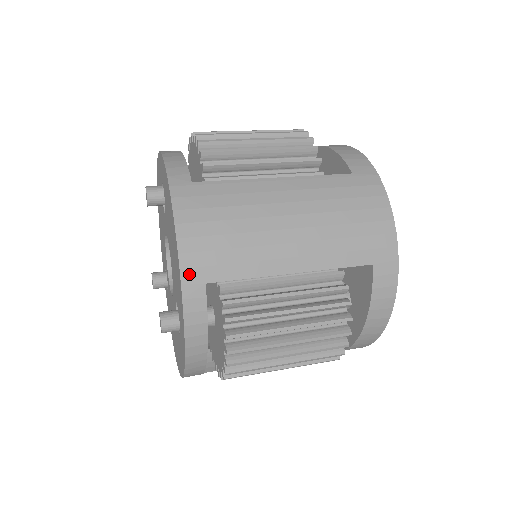
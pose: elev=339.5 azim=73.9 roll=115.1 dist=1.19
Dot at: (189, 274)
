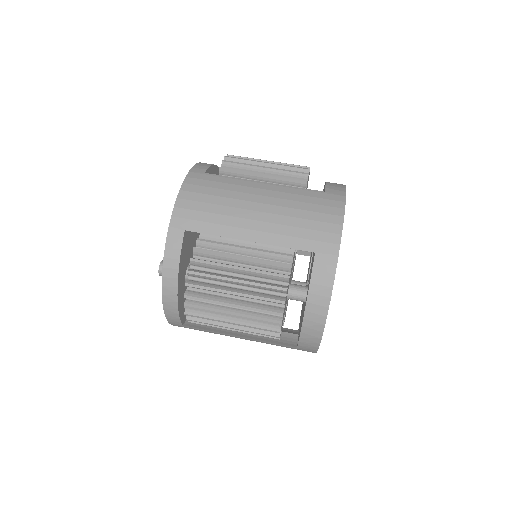
Dot at: (176, 221)
